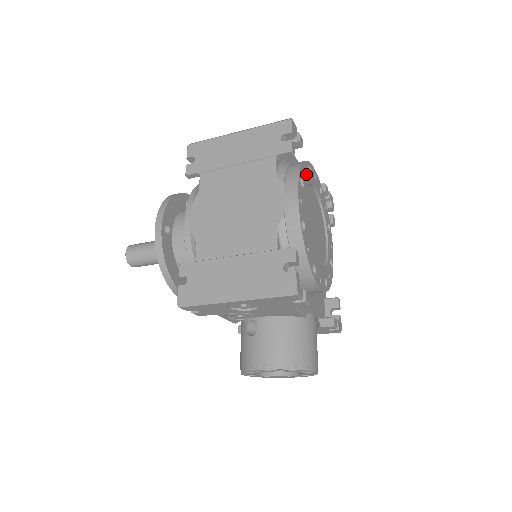
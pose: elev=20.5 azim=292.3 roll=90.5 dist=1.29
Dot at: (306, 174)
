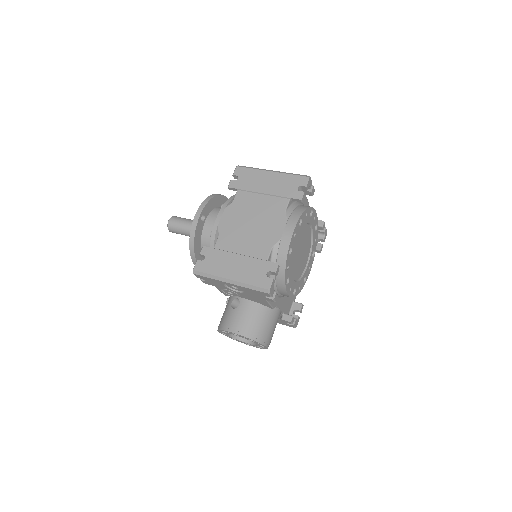
Dot at: (307, 216)
